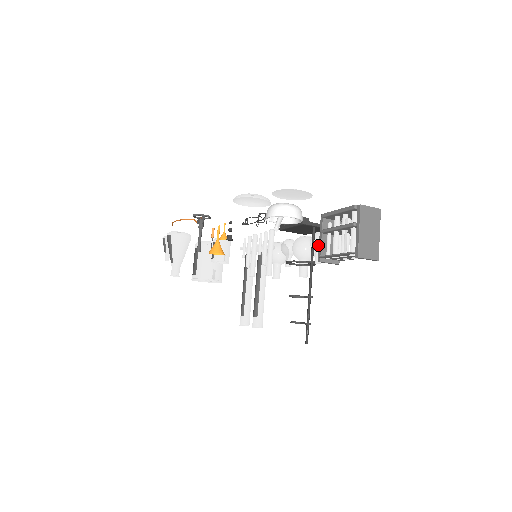
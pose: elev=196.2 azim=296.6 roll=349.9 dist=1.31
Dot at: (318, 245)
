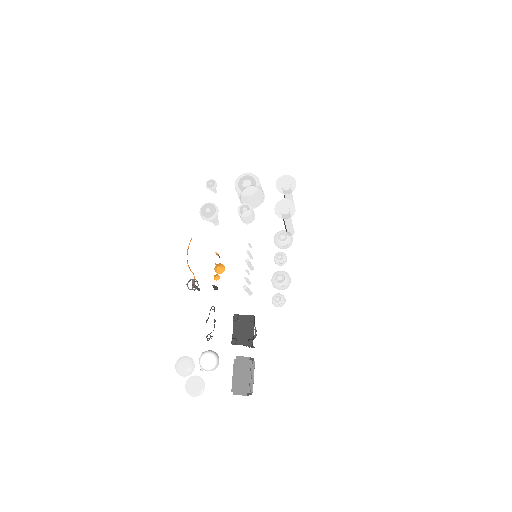
Dot at: occluded
